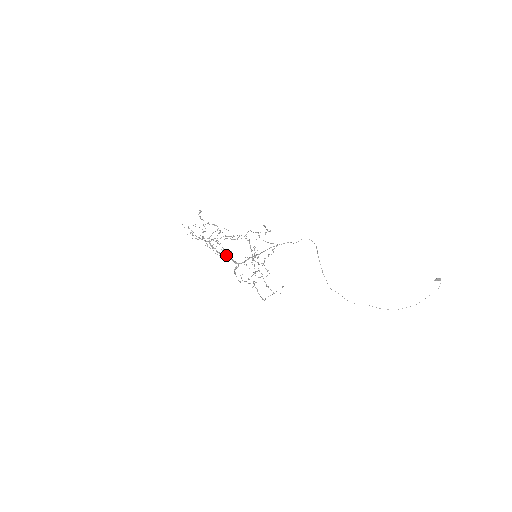
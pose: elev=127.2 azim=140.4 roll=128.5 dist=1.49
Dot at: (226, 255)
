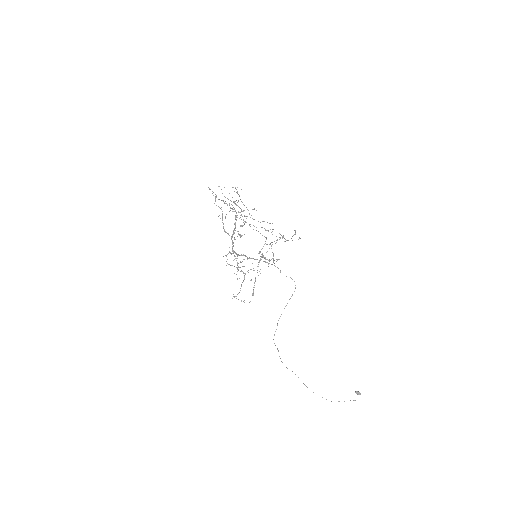
Dot at: occluded
